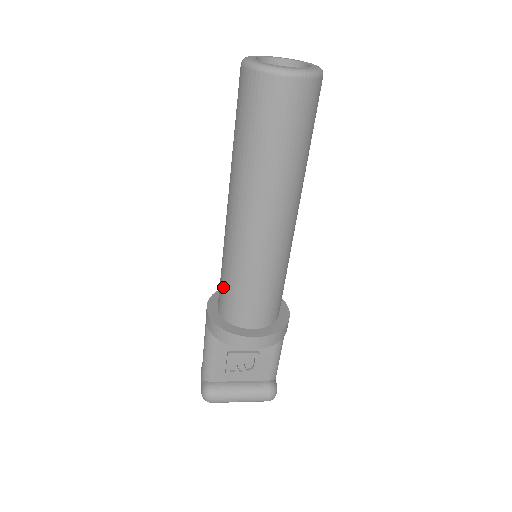
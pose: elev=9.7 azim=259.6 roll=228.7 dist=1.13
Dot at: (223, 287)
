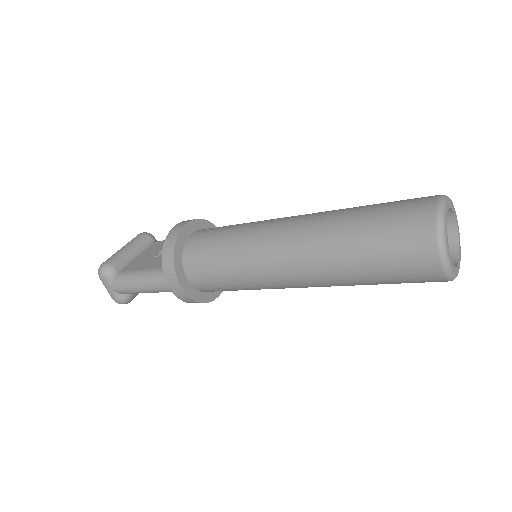
Dot at: (220, 285)
